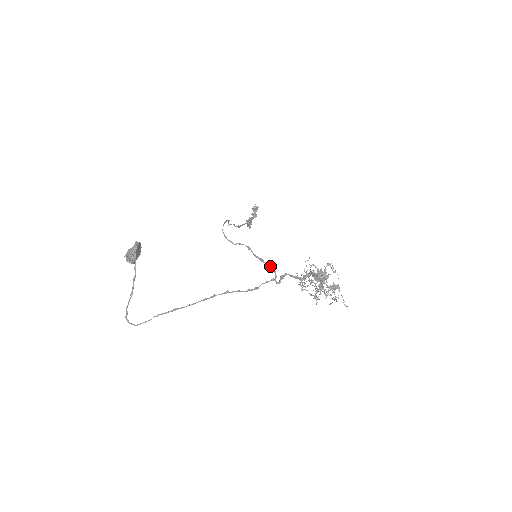
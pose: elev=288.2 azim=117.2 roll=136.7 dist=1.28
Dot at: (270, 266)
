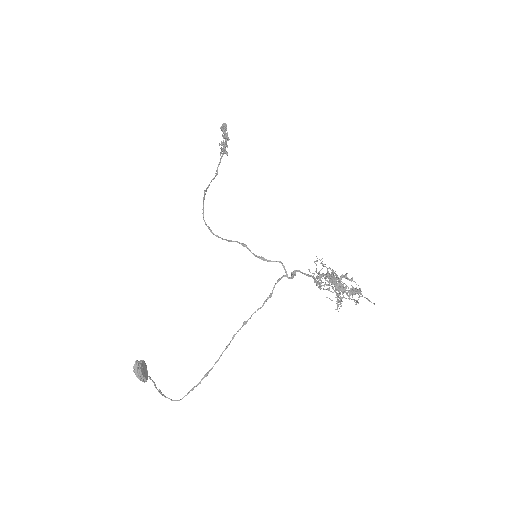
Dot at: occluded
